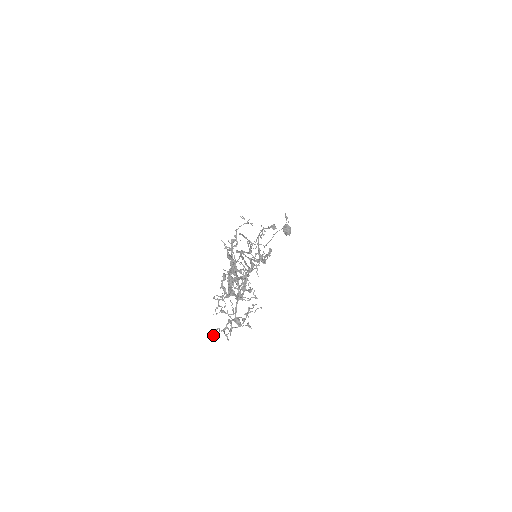
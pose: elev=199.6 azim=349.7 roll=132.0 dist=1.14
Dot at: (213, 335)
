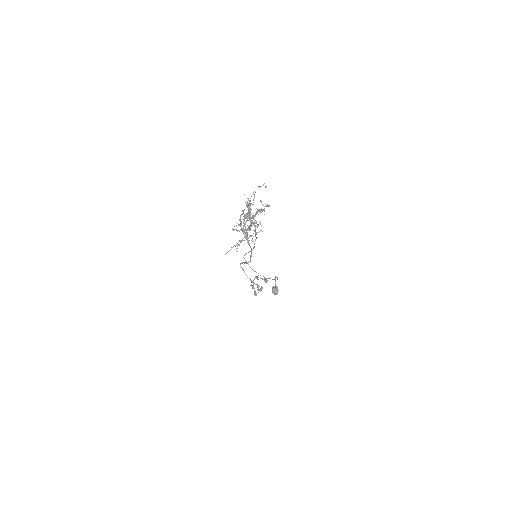
Dot at: (226, 253)
